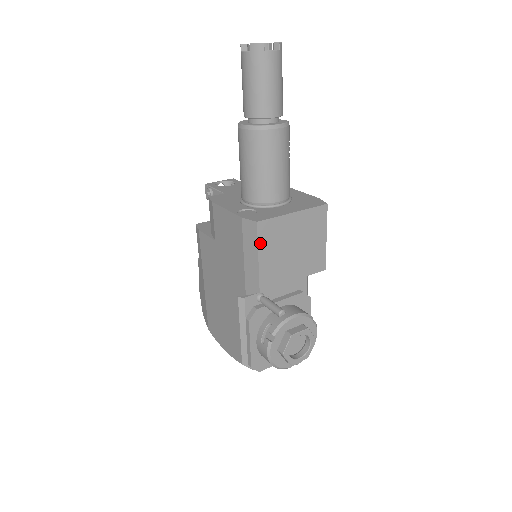
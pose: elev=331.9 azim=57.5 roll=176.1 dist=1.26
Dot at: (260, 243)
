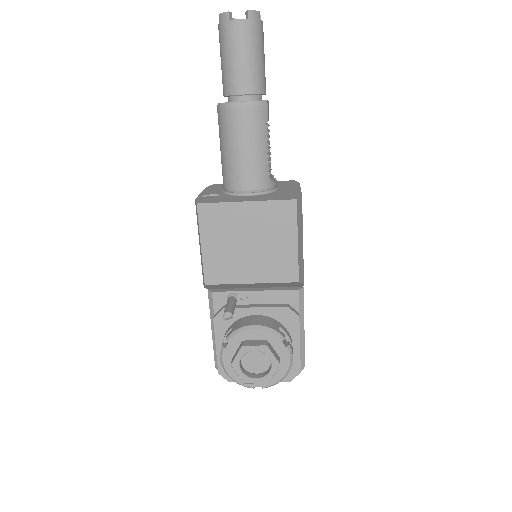
Dot at: (202, 228)
